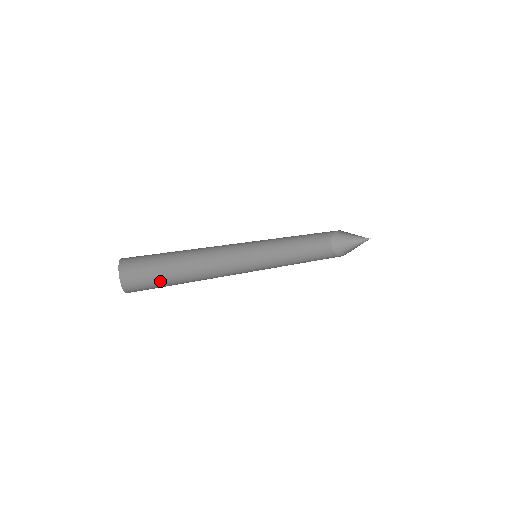
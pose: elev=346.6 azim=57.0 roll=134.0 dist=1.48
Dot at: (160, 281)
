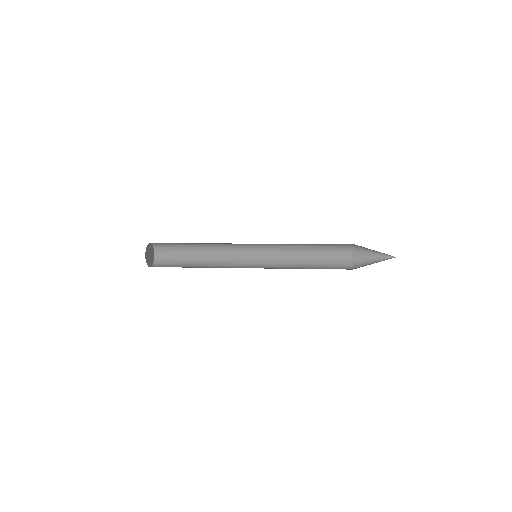
Dot at: occluded
